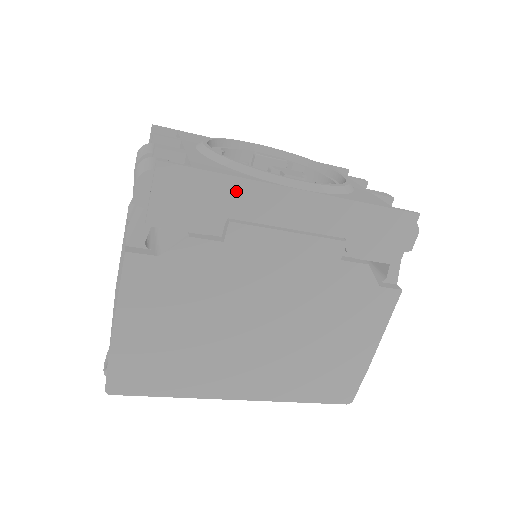
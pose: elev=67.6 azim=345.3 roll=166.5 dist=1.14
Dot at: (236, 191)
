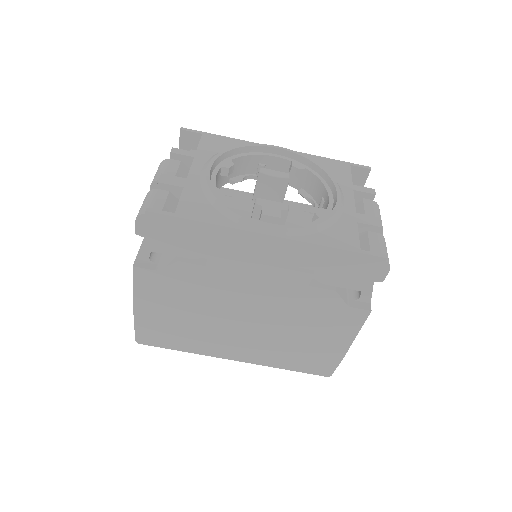
Dot at: (212, 233)
